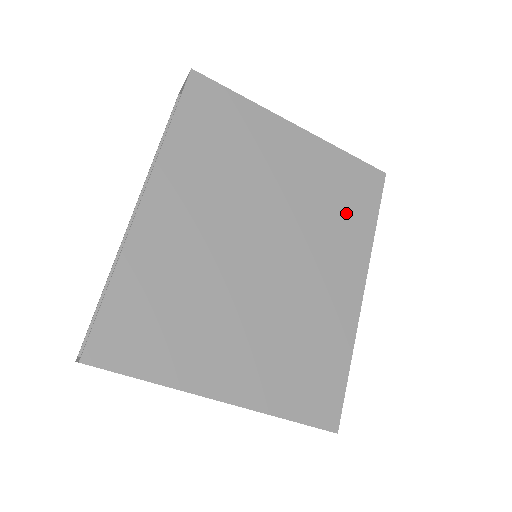
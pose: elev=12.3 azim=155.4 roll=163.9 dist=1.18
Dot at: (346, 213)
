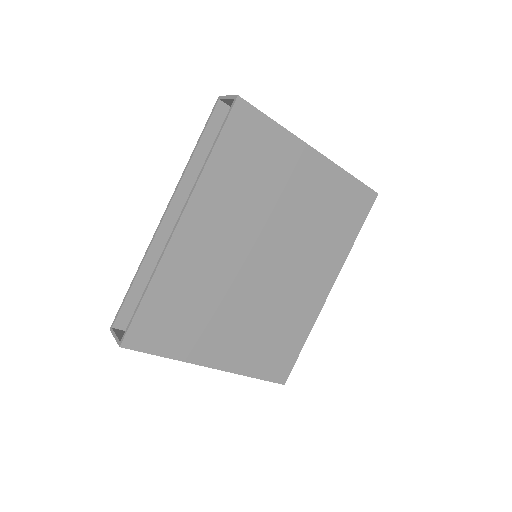
Dot at: (336, 230)
